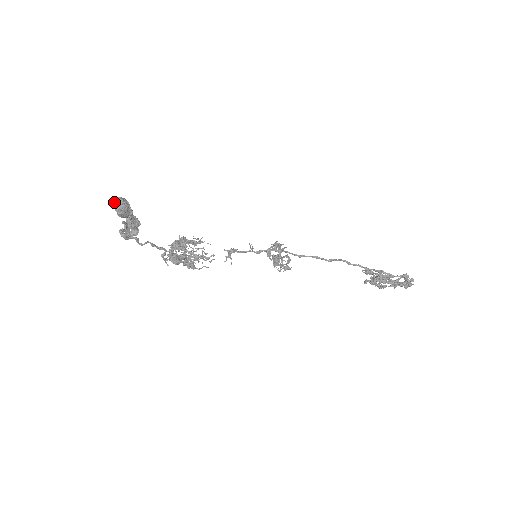
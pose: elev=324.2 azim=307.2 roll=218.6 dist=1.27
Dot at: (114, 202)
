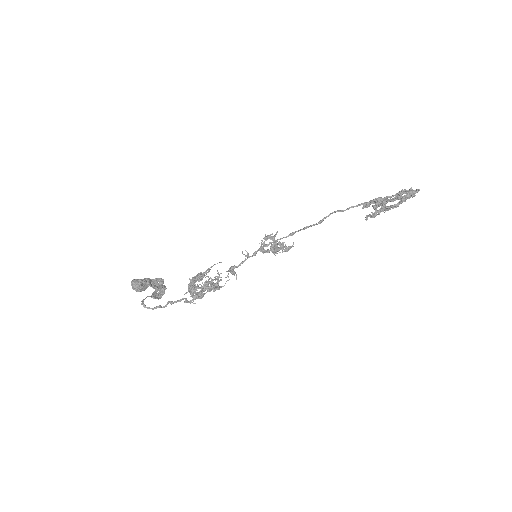
Dot at: occluded
